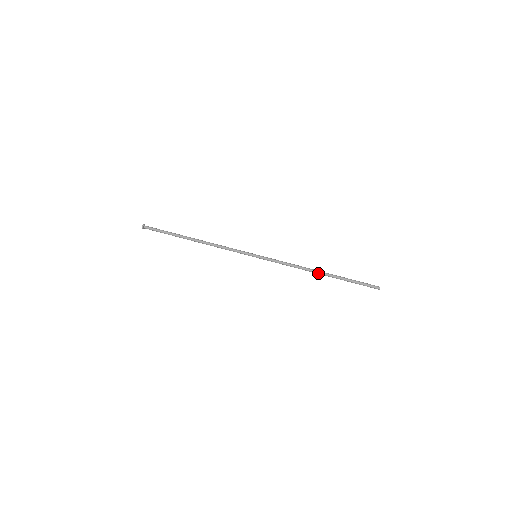
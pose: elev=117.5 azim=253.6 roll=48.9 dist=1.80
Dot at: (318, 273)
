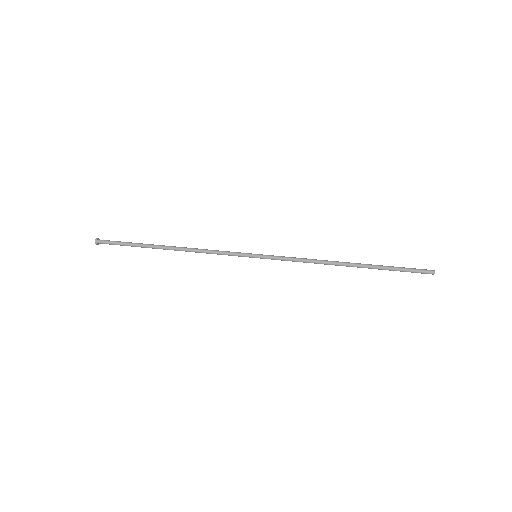
Dot at: (345, 265)
